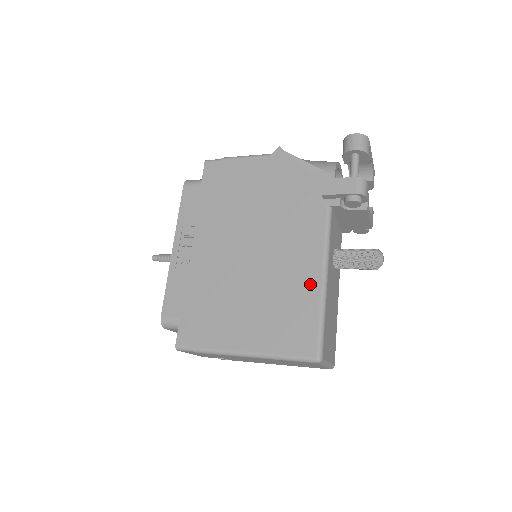
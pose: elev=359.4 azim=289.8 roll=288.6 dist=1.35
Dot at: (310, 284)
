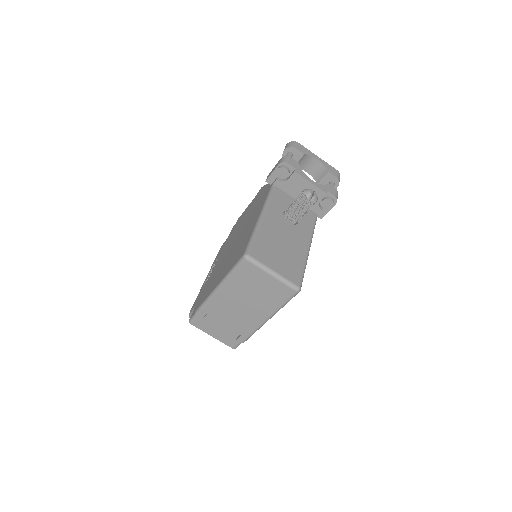
Dot at: (253, 225)
